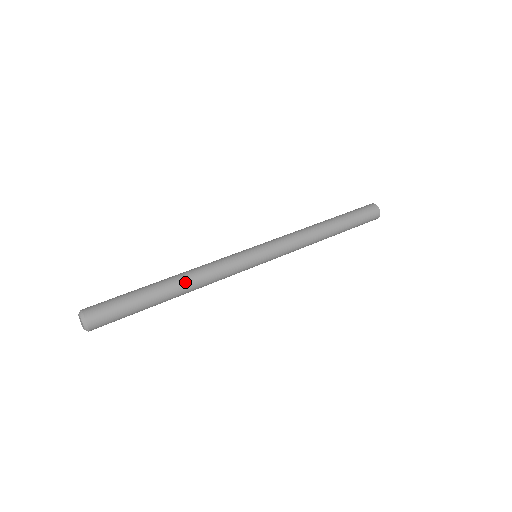
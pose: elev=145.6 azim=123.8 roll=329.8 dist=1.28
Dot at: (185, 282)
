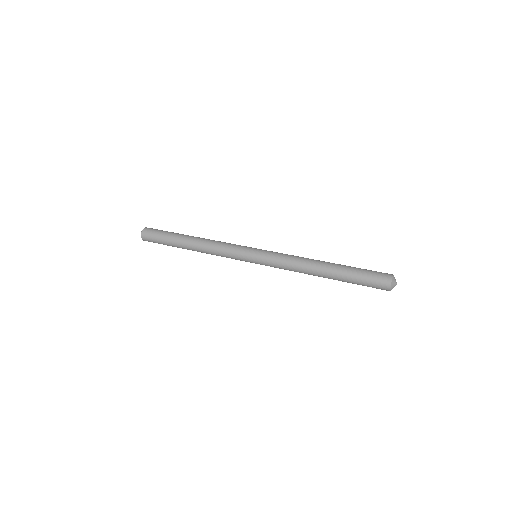
Dot at: (197, 249)
